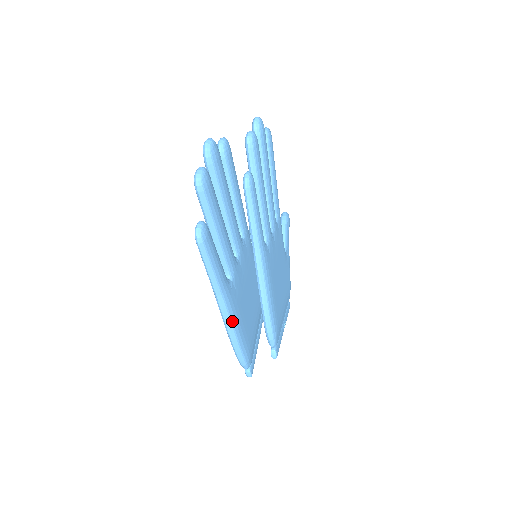
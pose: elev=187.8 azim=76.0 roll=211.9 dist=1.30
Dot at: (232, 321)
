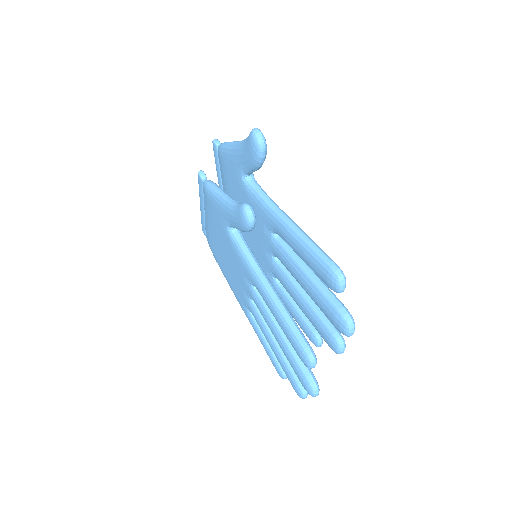
Dot at: occluded
